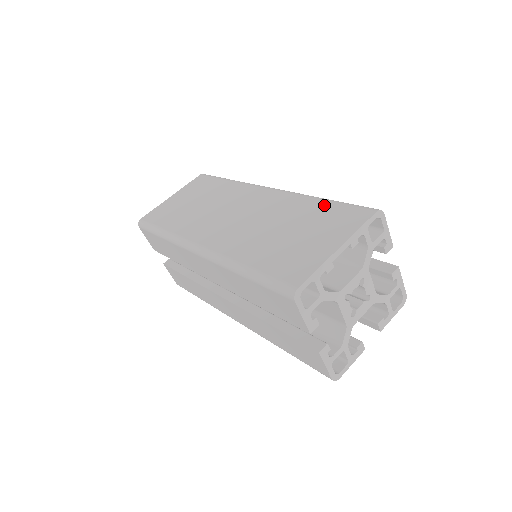
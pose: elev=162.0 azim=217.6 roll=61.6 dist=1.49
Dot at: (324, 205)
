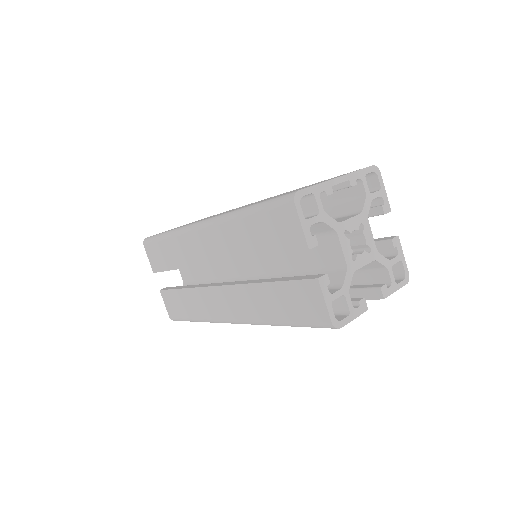
Dot at: (324, 180)
